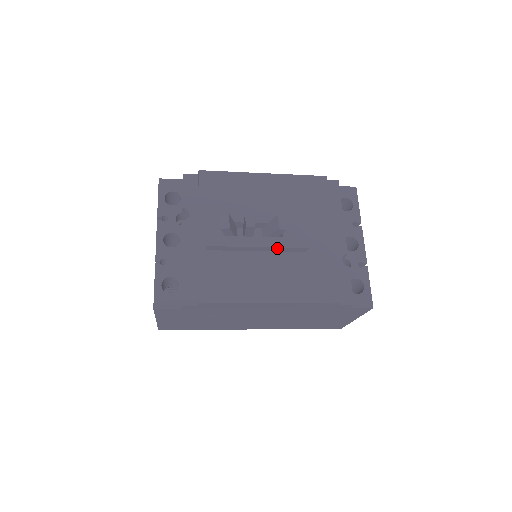
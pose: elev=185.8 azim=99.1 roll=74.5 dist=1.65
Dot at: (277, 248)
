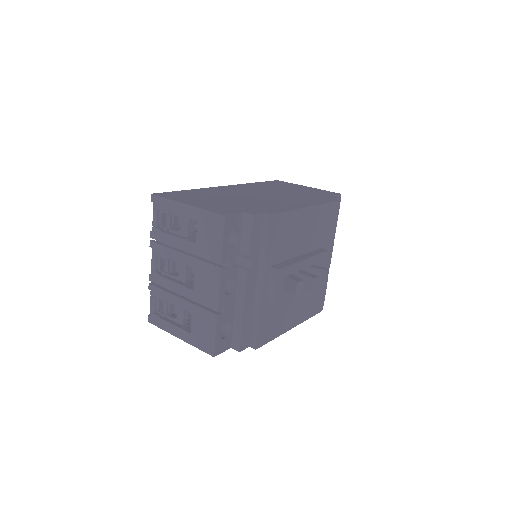
Dot at: occluded
